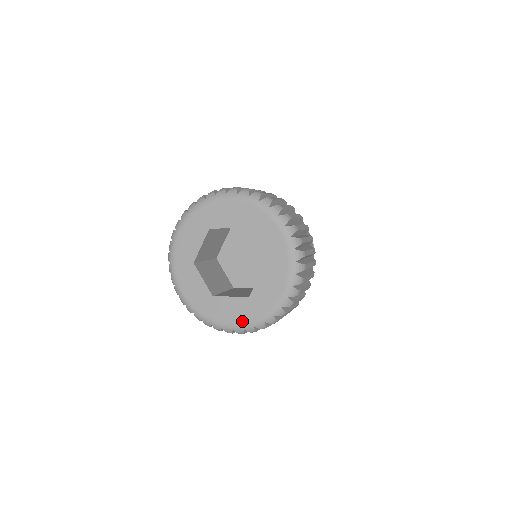
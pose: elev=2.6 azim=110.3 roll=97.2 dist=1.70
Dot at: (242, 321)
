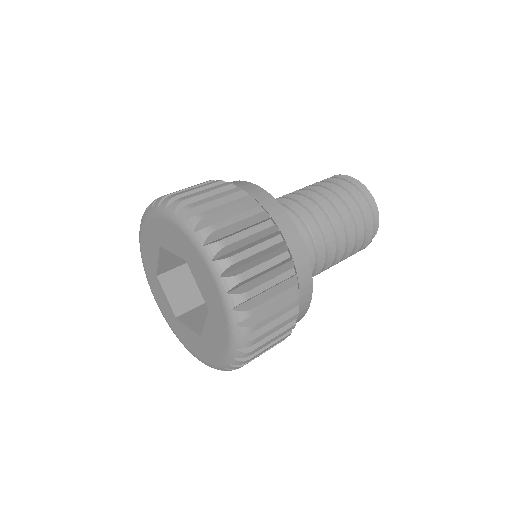
Dot at: (226, 341)
